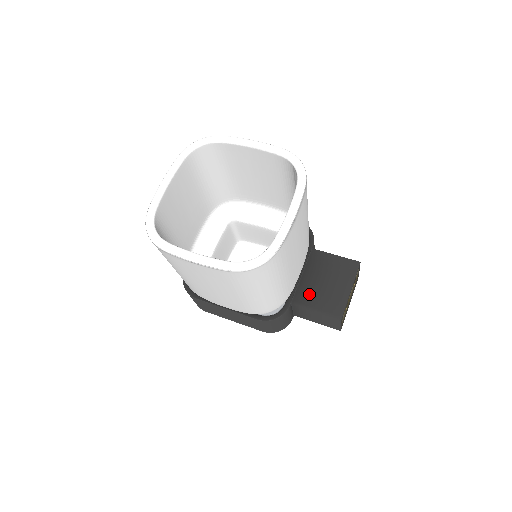
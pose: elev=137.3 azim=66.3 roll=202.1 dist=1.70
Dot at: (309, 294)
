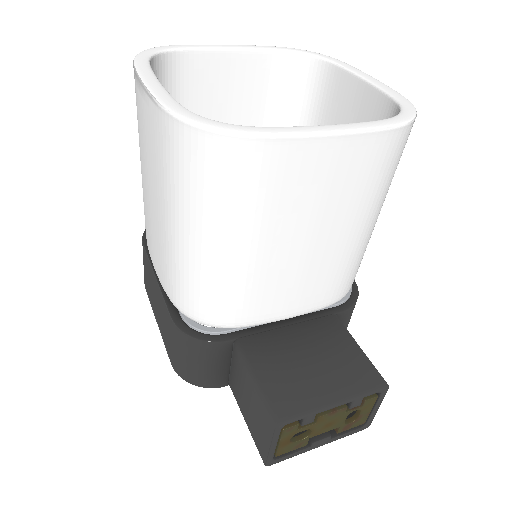
Dot at: (270, 352)
